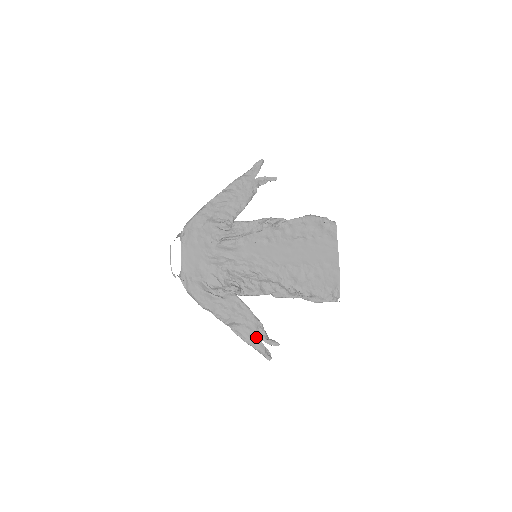
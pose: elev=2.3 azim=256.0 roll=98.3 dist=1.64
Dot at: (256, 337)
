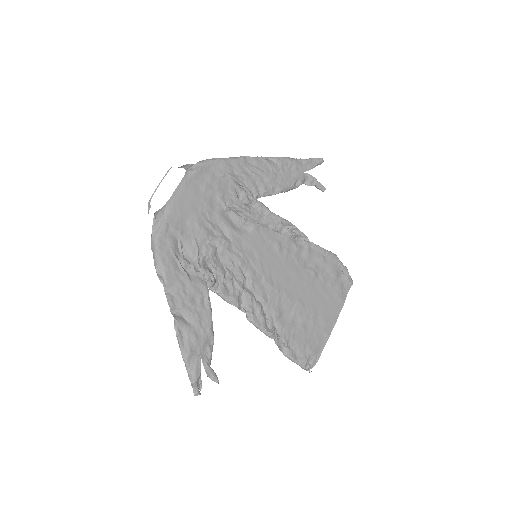
Dot at: (198, 354)
